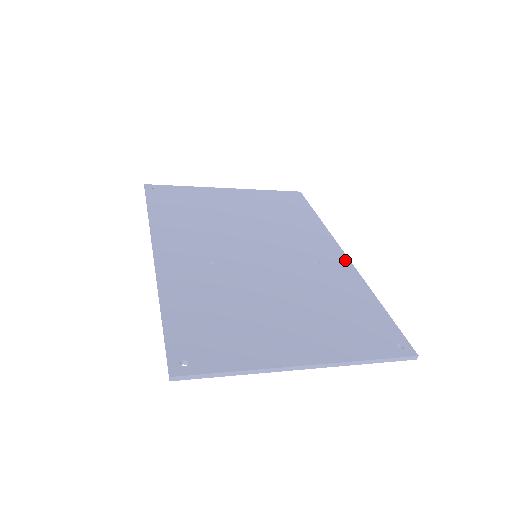
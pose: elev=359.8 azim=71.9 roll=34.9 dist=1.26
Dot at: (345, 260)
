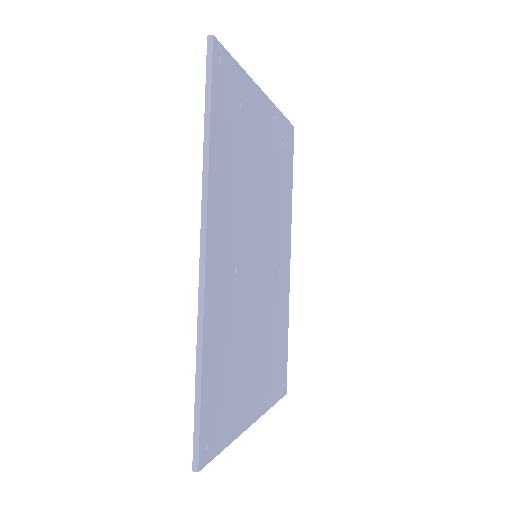
Dot at: (289, 270)
